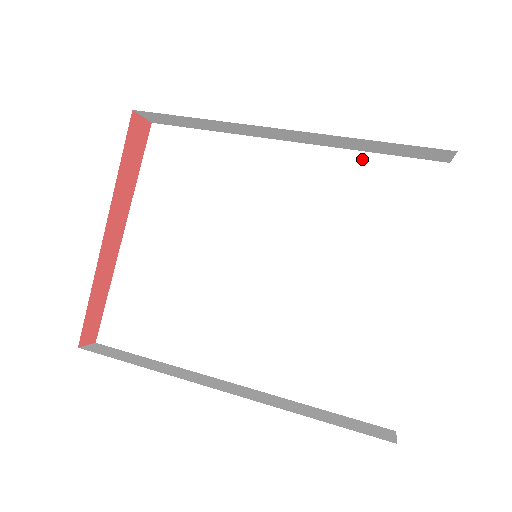
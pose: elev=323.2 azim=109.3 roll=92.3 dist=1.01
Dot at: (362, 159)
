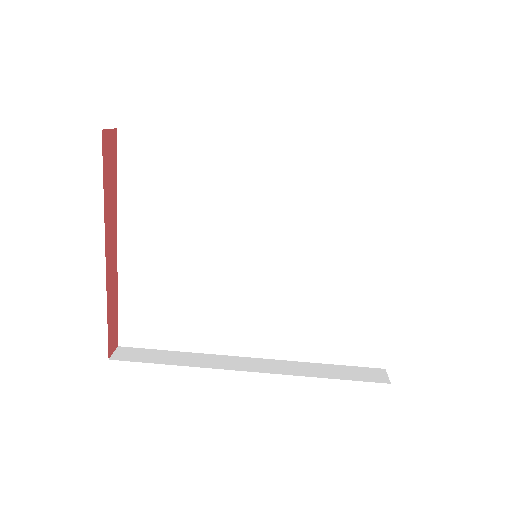
Dot at: (338, 150)
